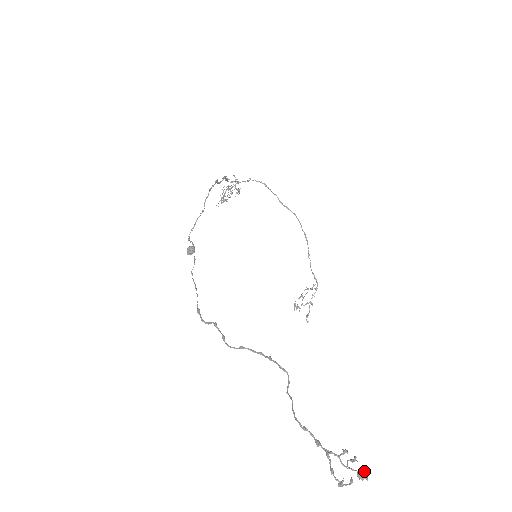
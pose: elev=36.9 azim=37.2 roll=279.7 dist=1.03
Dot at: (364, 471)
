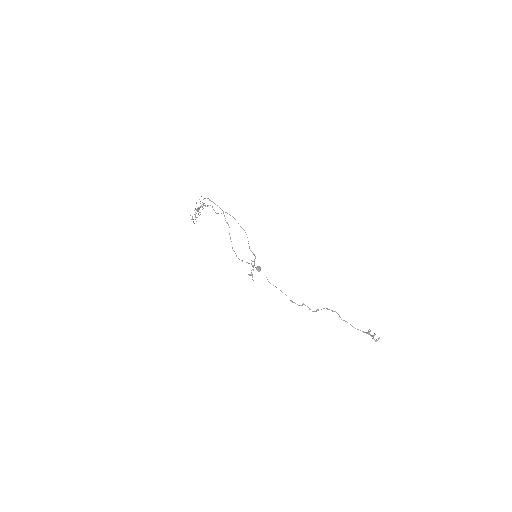
Dot at: (374, 334)
